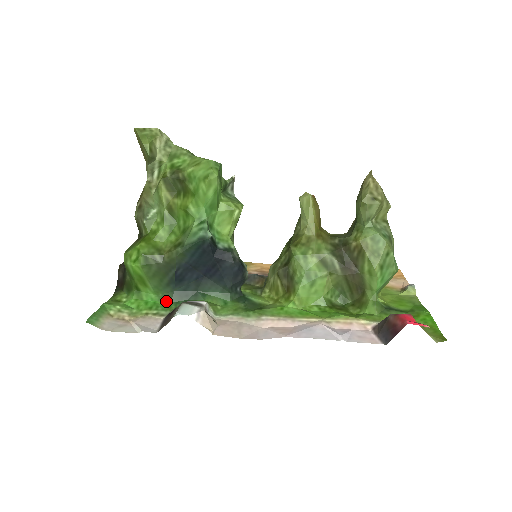
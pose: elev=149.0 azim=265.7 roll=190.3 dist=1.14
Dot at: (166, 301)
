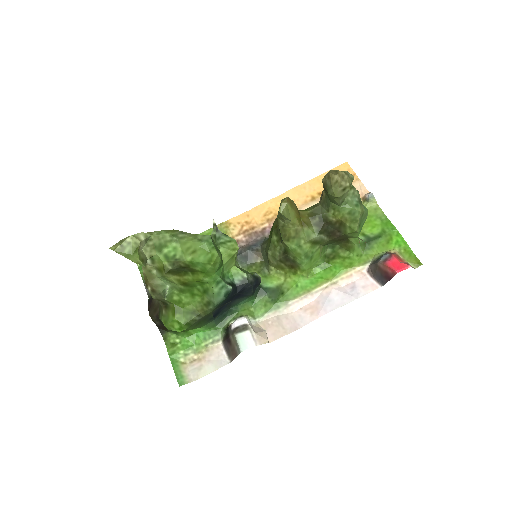
Dot at: (212, 327)
